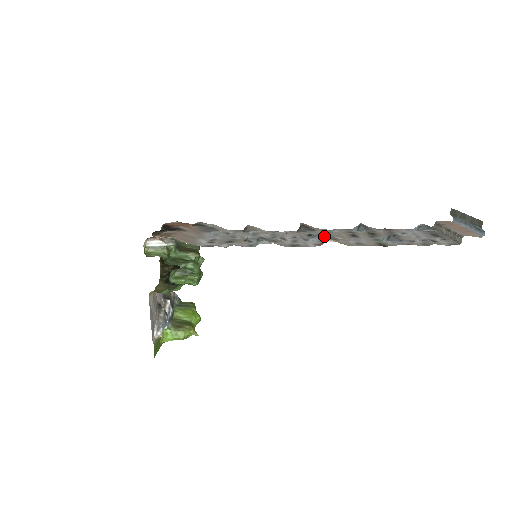
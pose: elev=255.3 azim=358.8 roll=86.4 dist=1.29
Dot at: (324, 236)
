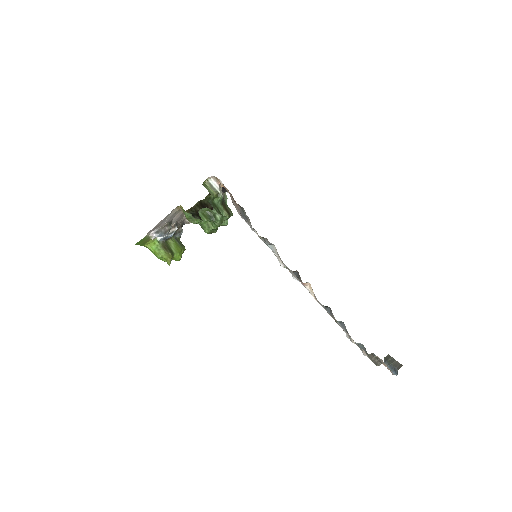
Dot at: occluded
